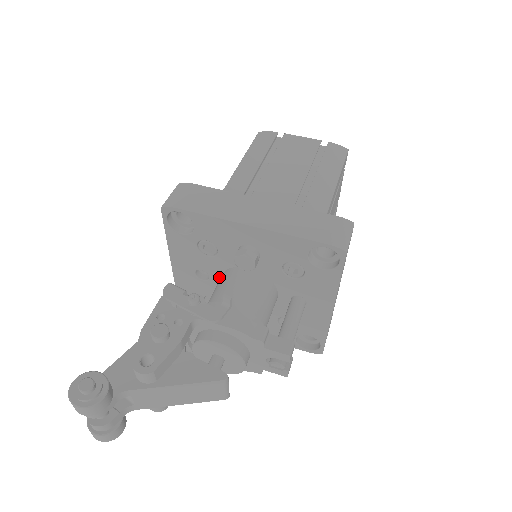
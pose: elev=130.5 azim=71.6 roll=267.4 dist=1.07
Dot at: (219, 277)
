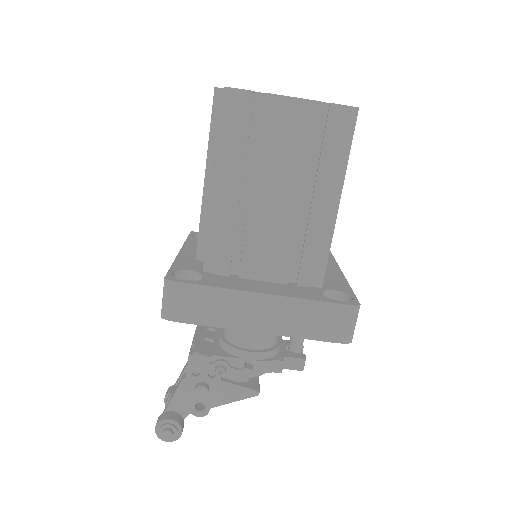
Dot at: occluded
